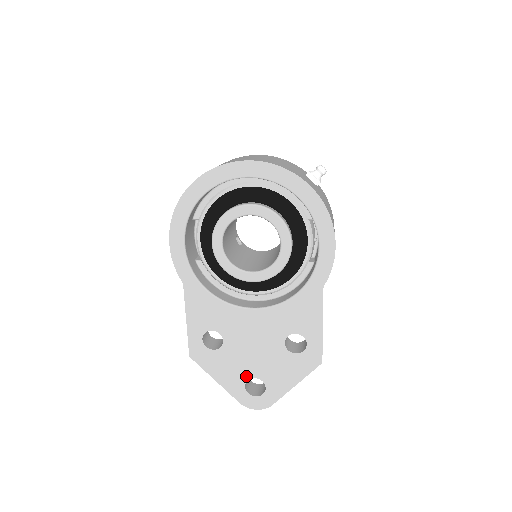
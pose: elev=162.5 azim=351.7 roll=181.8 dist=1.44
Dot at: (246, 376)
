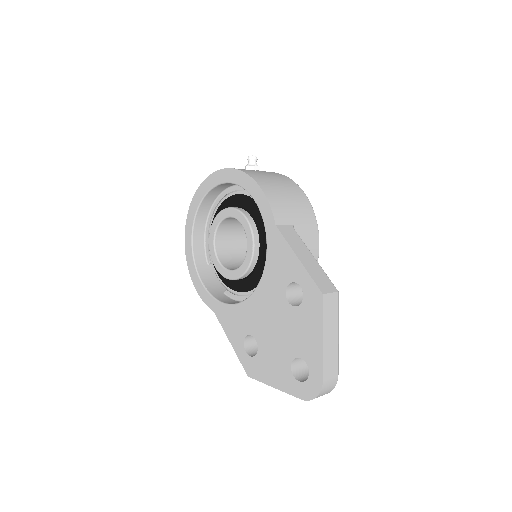
Dot at: (287, 363)
